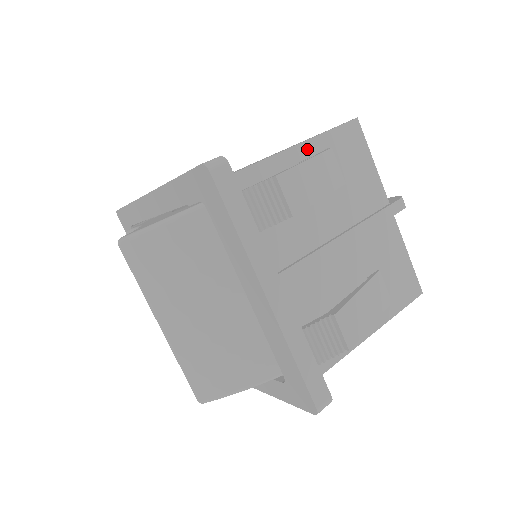
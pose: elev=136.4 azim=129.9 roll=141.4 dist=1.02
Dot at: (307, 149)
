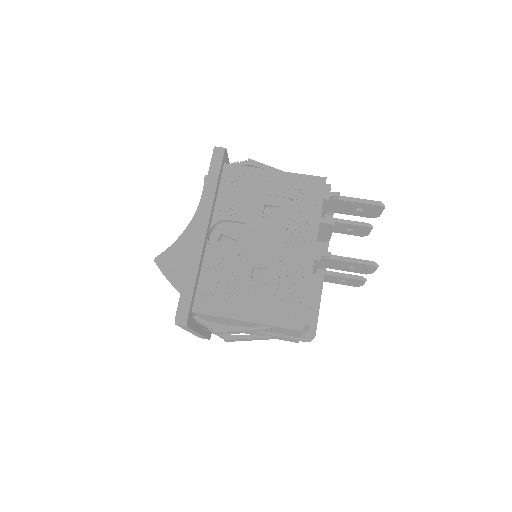
Dot at: (254, 323)
